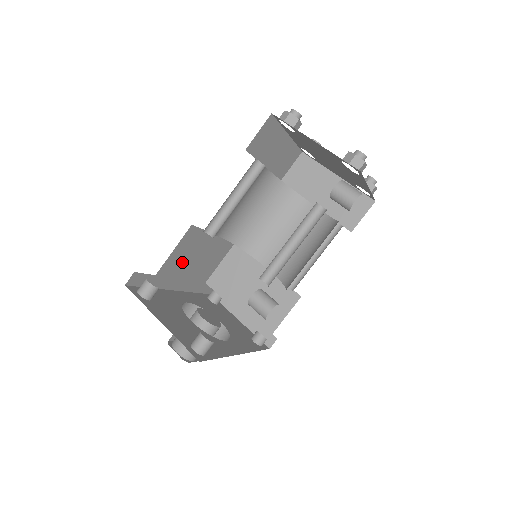
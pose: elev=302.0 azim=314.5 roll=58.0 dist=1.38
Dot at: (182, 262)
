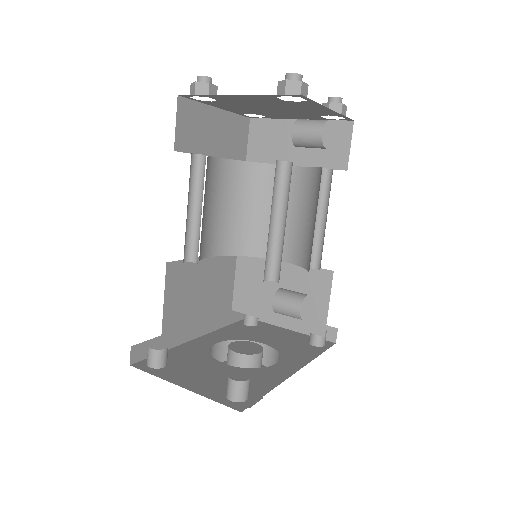
Dot at: (185, 305)
